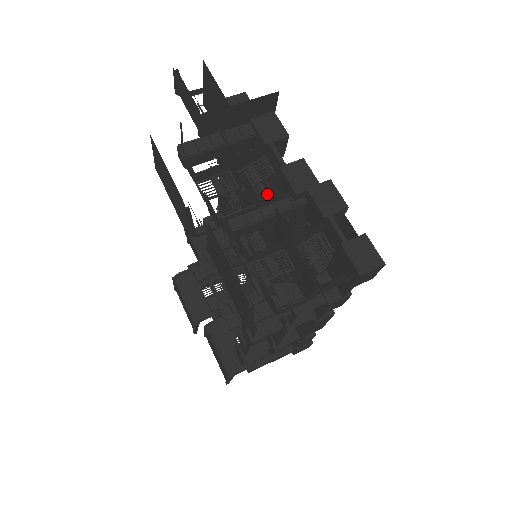
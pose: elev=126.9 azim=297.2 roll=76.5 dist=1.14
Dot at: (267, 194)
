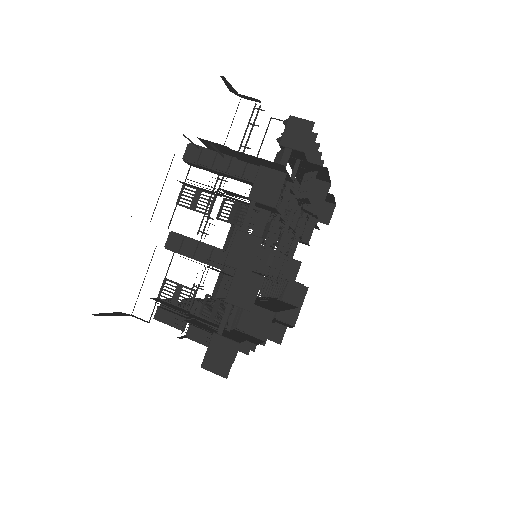
Dot at: (280, 223)
